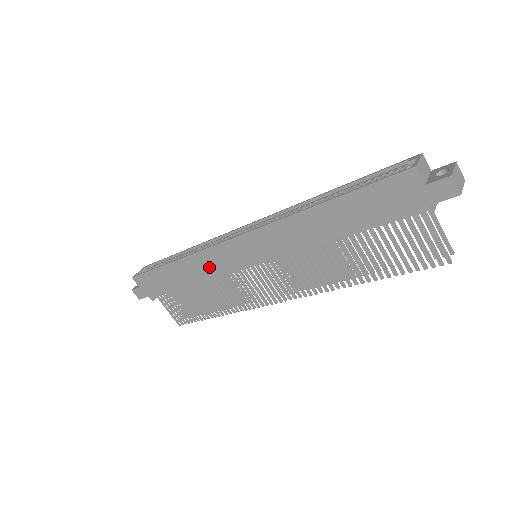
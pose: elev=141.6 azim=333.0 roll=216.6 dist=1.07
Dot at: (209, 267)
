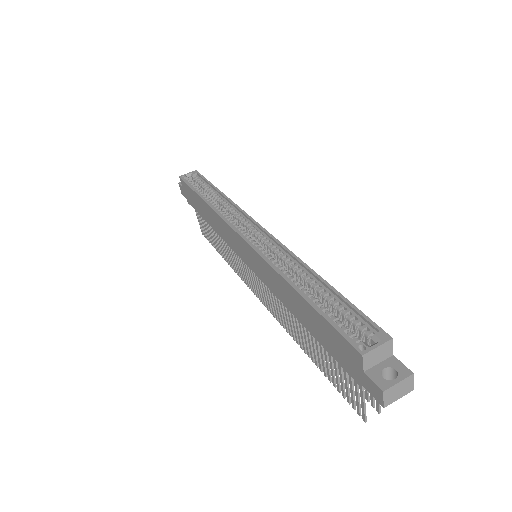
Dot at: (222, 230)
